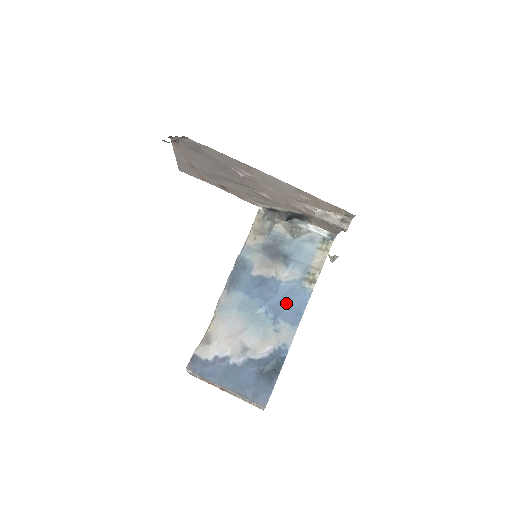
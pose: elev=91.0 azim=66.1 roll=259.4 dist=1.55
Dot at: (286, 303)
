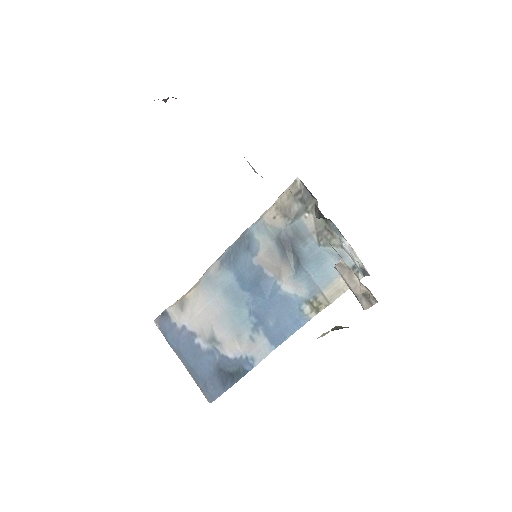
Dot at: (275, 316)
